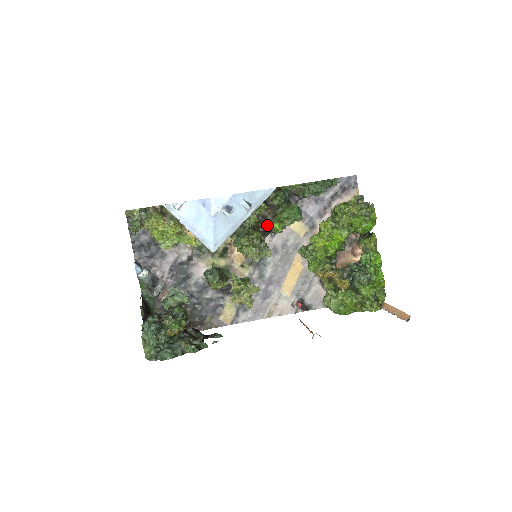
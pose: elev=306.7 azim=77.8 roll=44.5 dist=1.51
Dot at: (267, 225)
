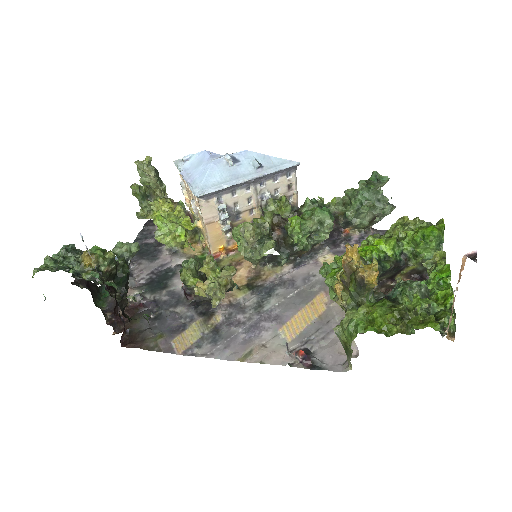
Dot at: (284, 227)
